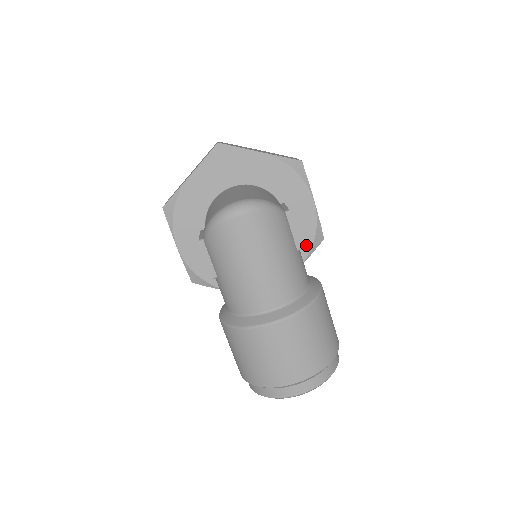
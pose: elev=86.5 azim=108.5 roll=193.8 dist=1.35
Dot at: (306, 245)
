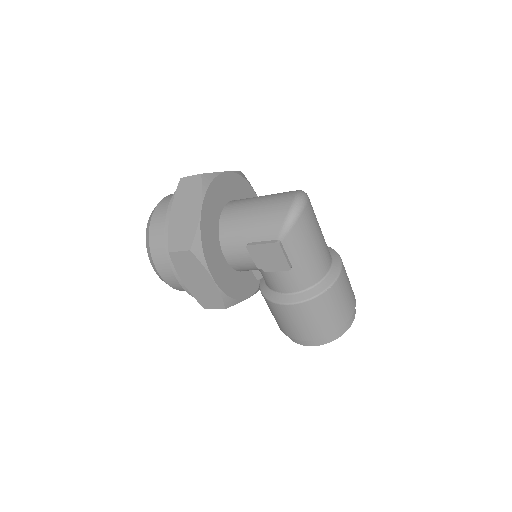
Dot at: occluded
